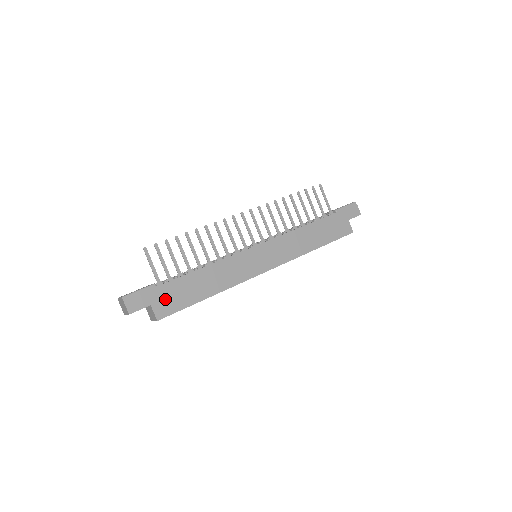
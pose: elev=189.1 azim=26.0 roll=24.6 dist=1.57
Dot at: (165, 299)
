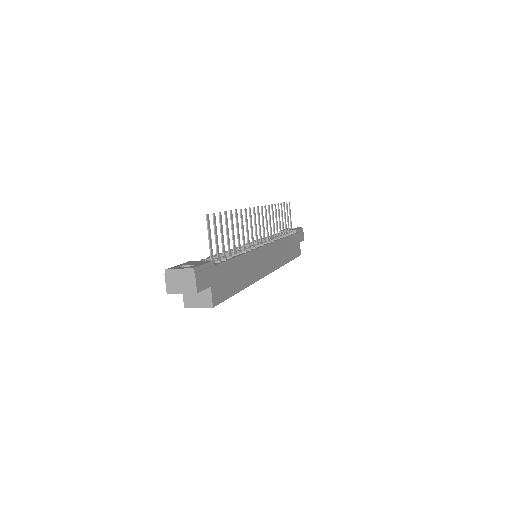
Dot at: (219, 282)
